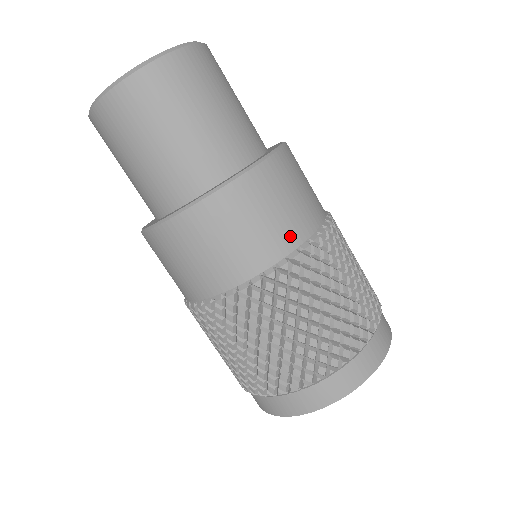
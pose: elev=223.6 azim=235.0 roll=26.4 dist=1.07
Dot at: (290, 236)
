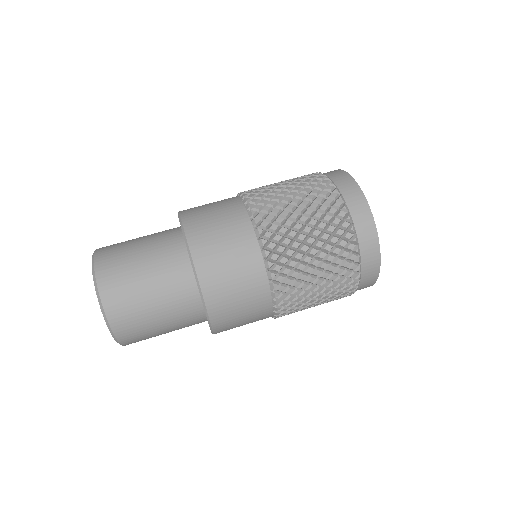
Dot at: (263, 308)
